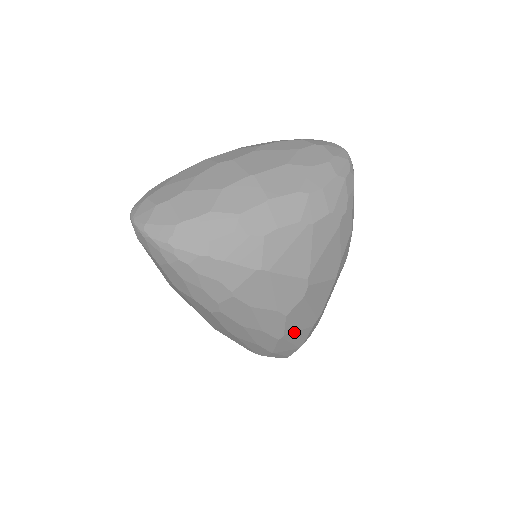
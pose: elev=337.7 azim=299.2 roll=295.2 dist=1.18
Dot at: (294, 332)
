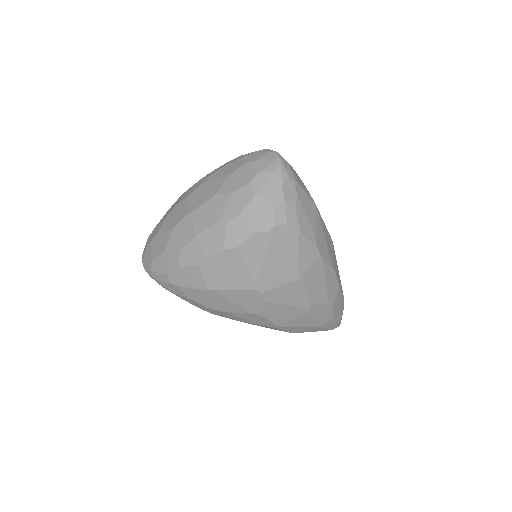
Dot at: (290, 322)
